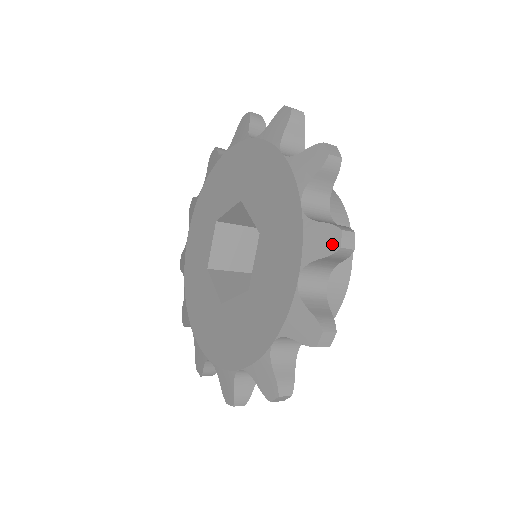
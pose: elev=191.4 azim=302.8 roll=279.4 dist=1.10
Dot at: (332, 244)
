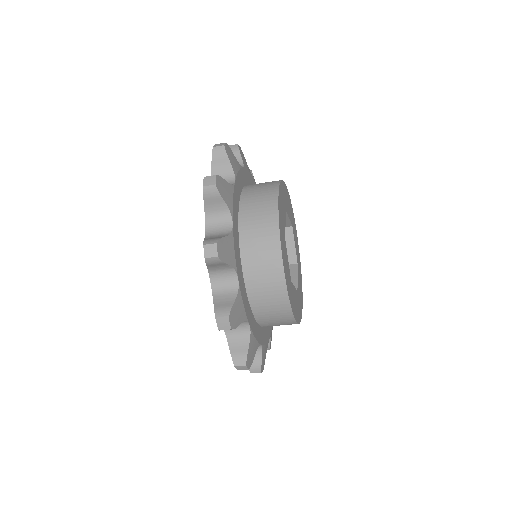
Dot at: (205, 256)
